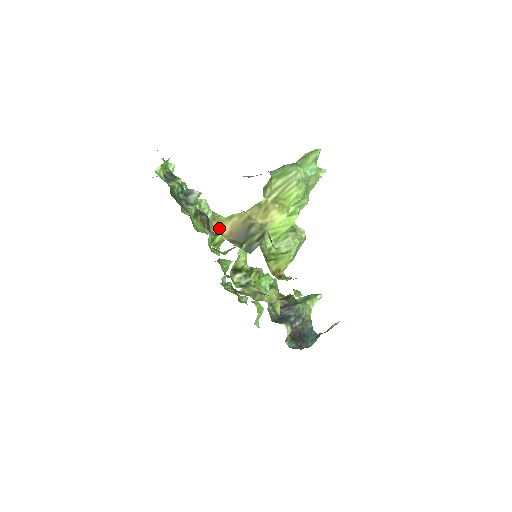
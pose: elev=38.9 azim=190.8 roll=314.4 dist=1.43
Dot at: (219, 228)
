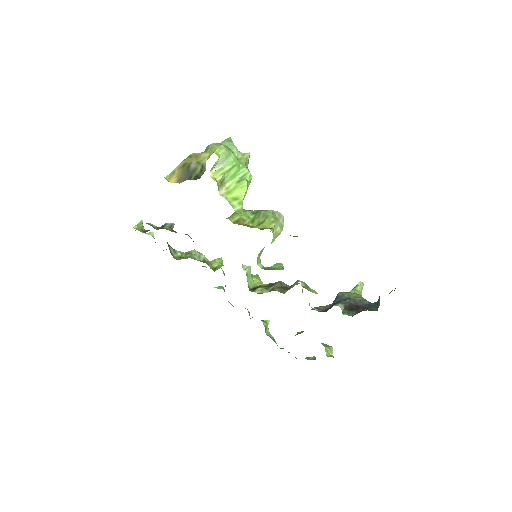
Dot at: (168, 181)
